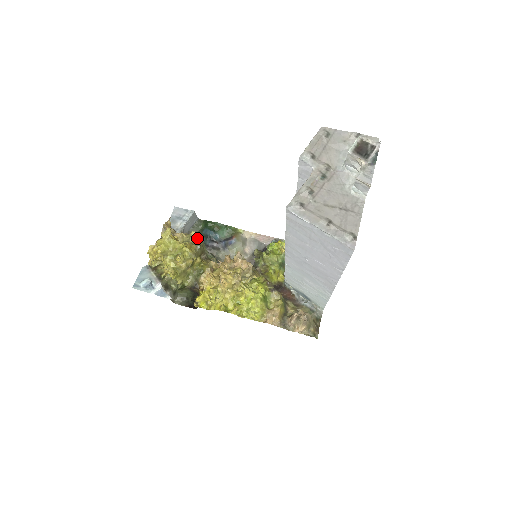
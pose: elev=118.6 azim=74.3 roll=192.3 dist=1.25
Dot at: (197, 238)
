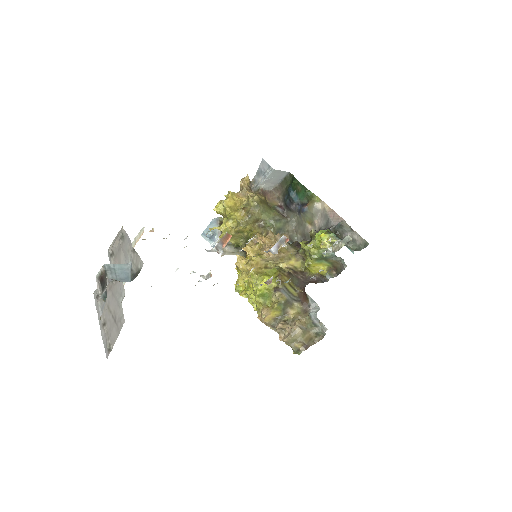
Dot at: (253, 206)
